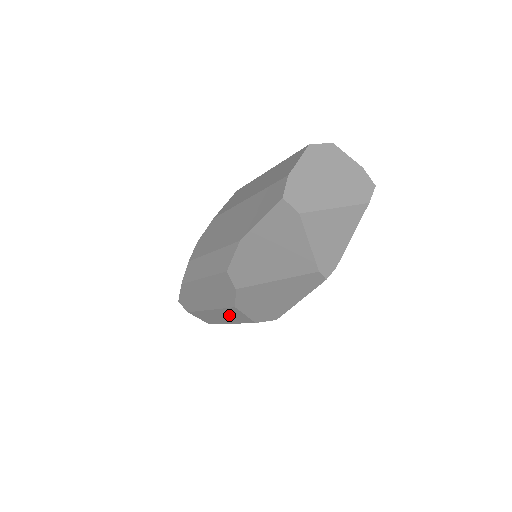
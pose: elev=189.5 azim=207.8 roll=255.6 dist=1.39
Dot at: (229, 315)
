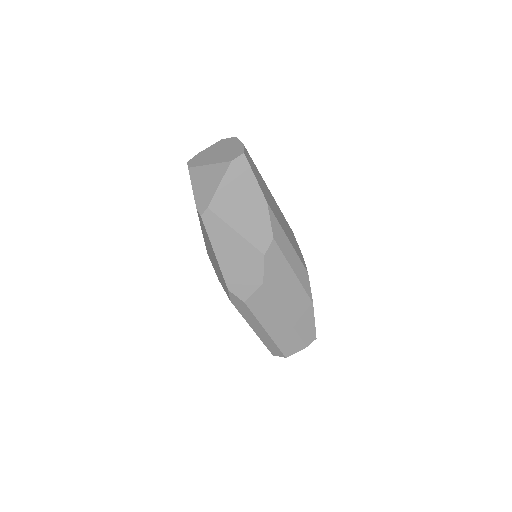
Dot at: occluded
